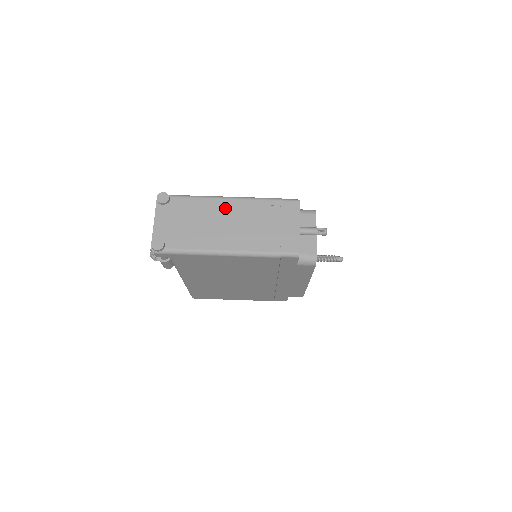
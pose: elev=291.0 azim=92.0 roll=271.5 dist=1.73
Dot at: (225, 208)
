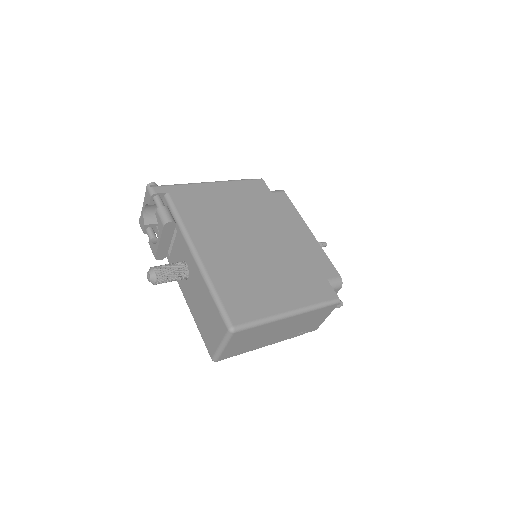
Dot at: occluded
